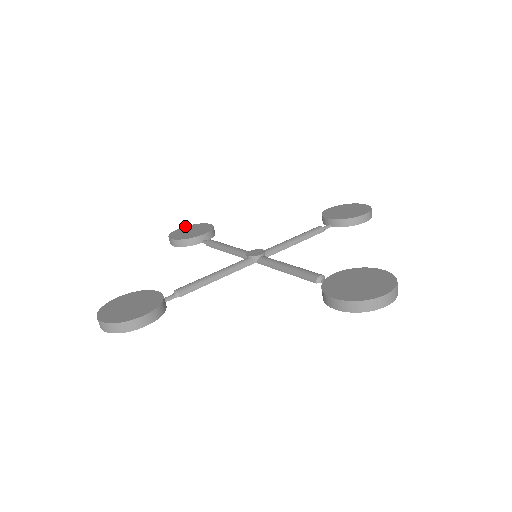
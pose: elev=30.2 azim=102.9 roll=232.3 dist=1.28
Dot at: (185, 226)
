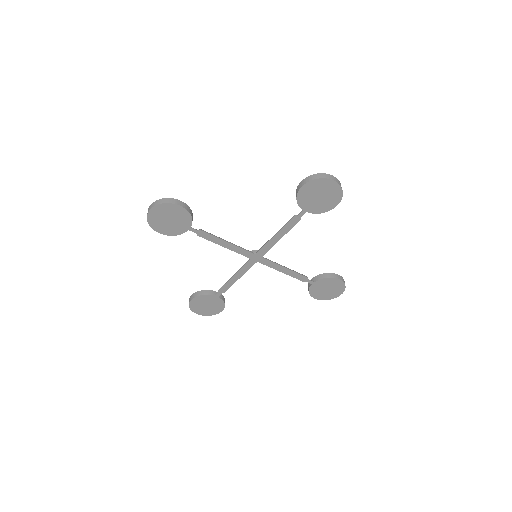
Dot at: occluded
